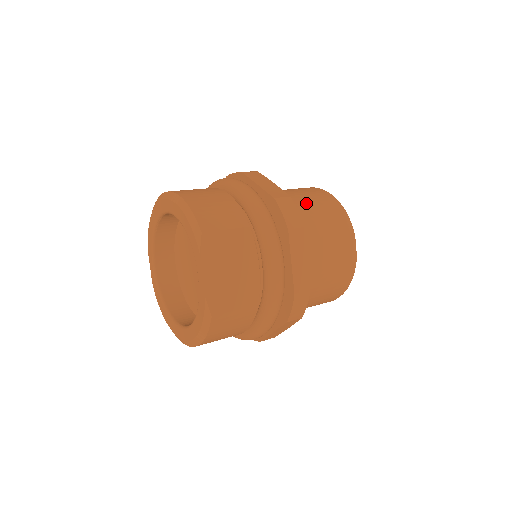
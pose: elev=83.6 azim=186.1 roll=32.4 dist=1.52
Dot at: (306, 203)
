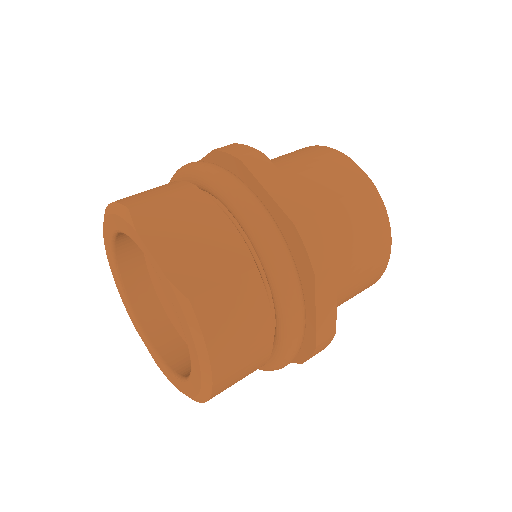
Dot at: (271, 160)
